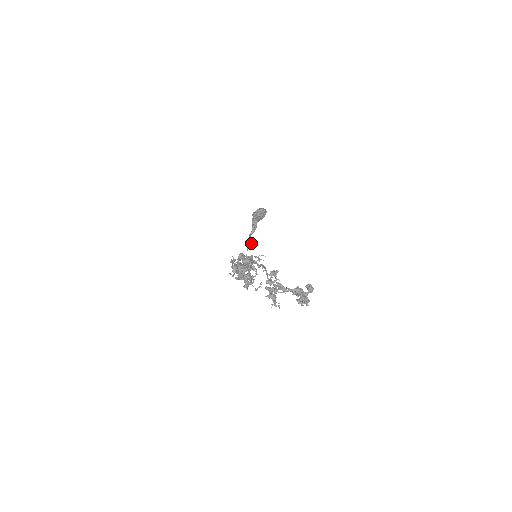
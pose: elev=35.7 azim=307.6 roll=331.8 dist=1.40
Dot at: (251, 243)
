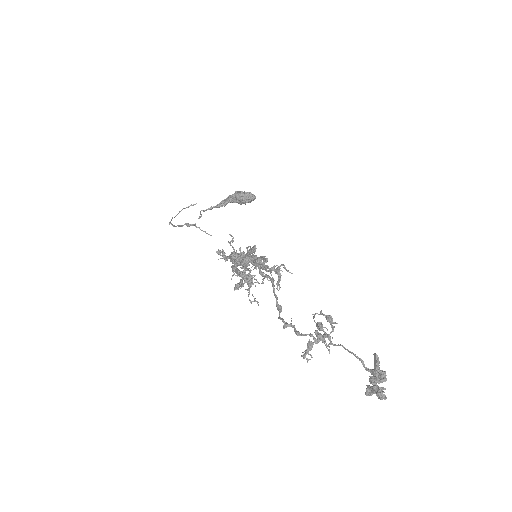
Dot at: (201, 214)
